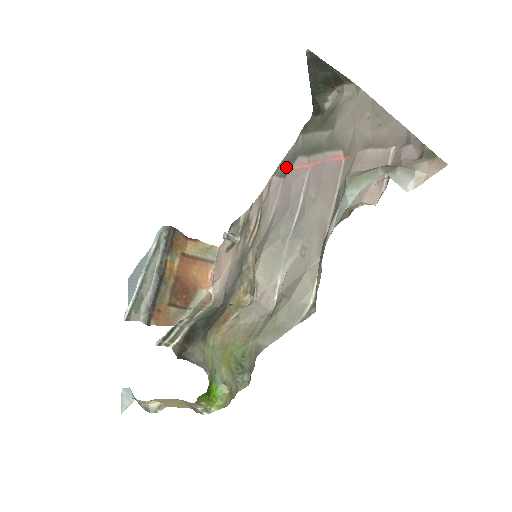
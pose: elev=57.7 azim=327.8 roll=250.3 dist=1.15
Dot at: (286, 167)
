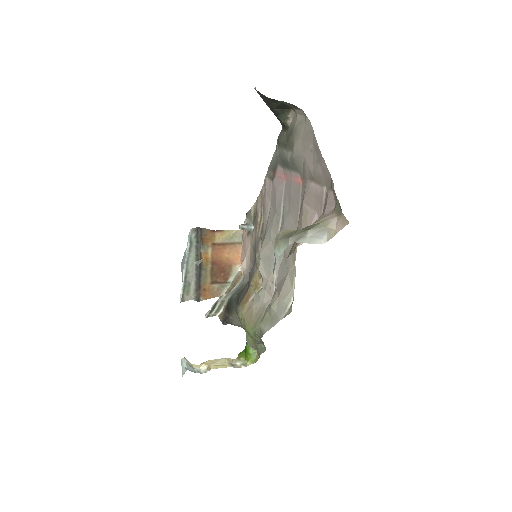
Dot at: (272, 172)
